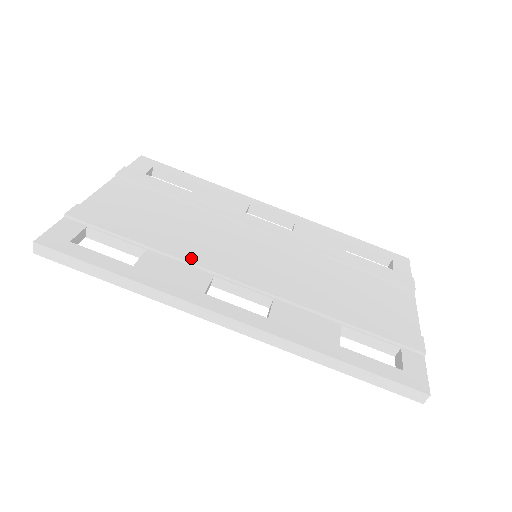
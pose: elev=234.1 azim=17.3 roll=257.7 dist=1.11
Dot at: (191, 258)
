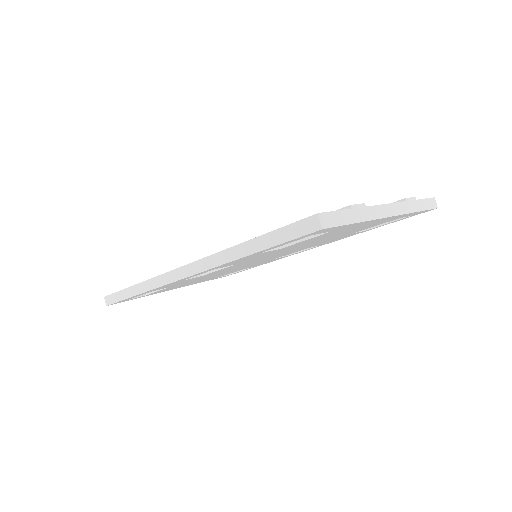
Dot at: occluded
